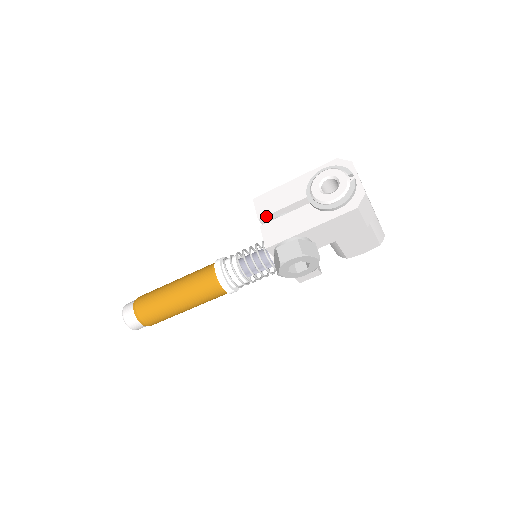
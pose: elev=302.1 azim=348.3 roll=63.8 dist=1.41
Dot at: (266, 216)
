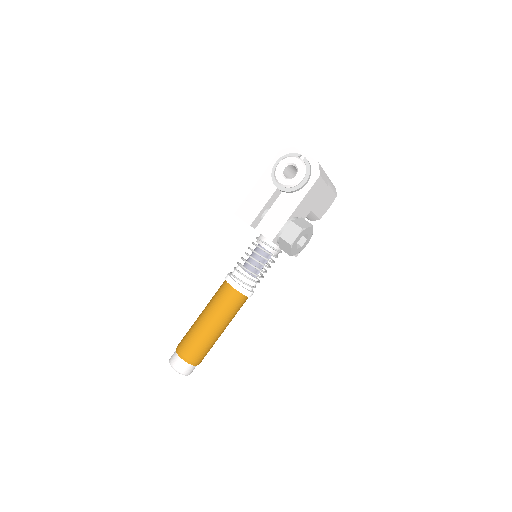
Dot at: (254, 220)
